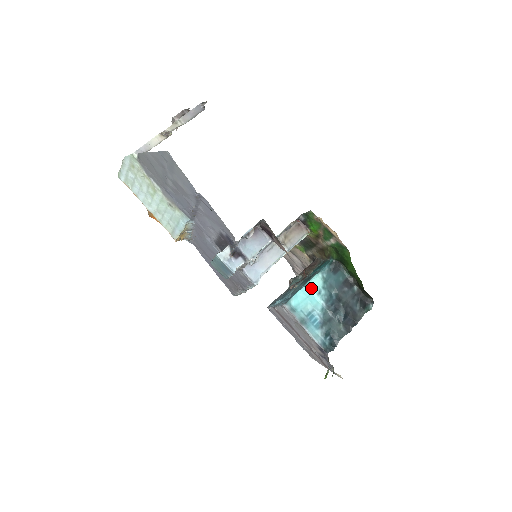
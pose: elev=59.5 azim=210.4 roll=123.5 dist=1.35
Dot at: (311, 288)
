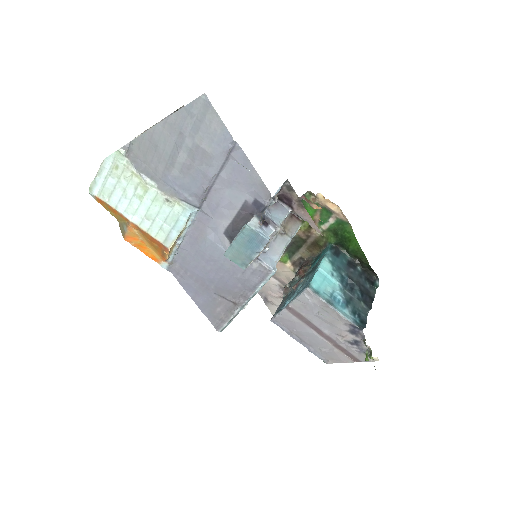
Dot at: (324, 271)
